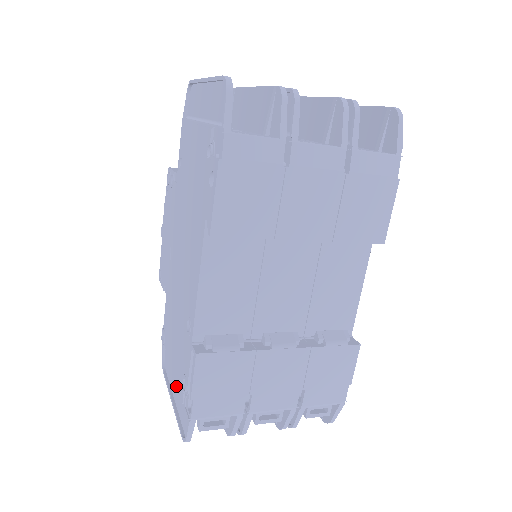
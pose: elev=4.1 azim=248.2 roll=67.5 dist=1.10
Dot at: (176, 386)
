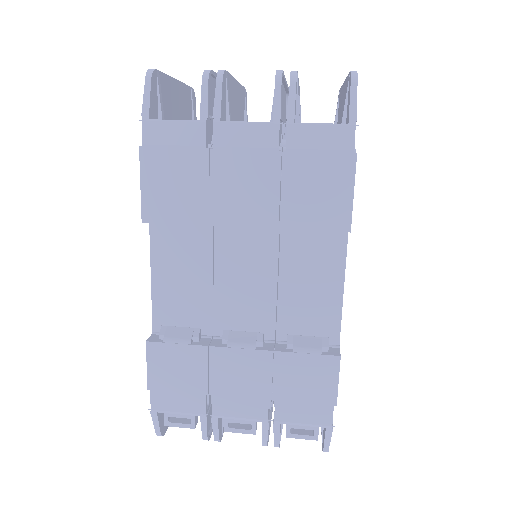
Dot at: occluded
